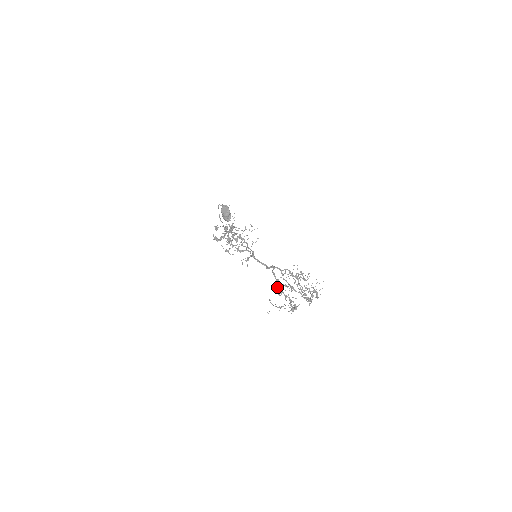
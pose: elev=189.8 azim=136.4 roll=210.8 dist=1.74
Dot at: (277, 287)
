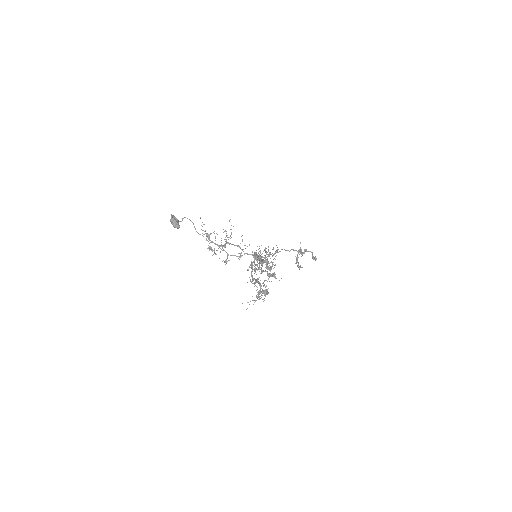
Dot at: (251, 276)
